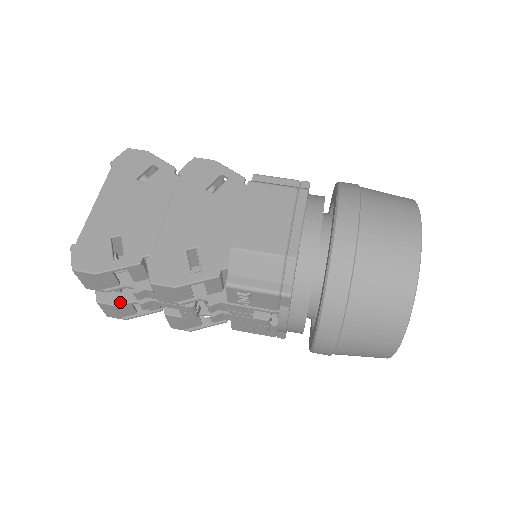
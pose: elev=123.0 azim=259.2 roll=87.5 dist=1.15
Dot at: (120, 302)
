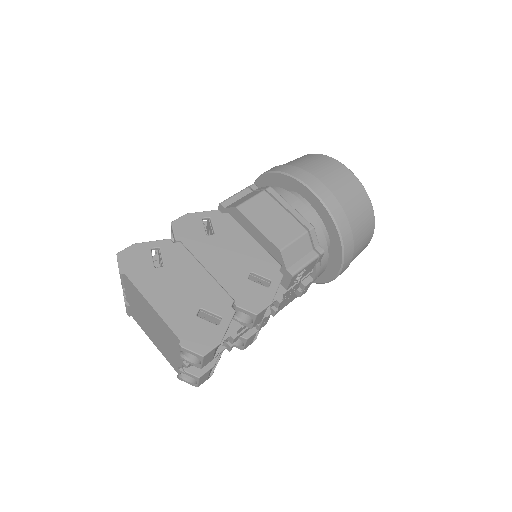
Dot at: (213, 362)
